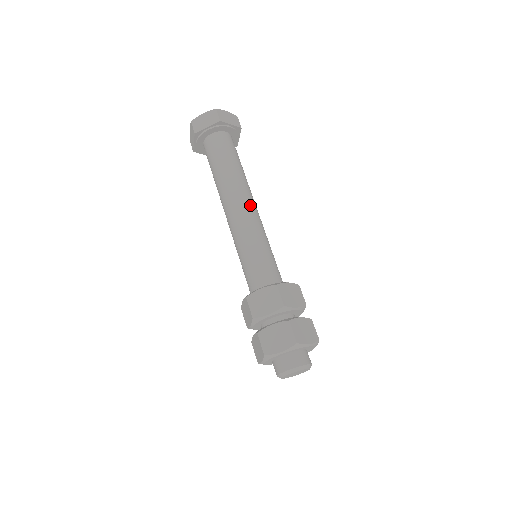
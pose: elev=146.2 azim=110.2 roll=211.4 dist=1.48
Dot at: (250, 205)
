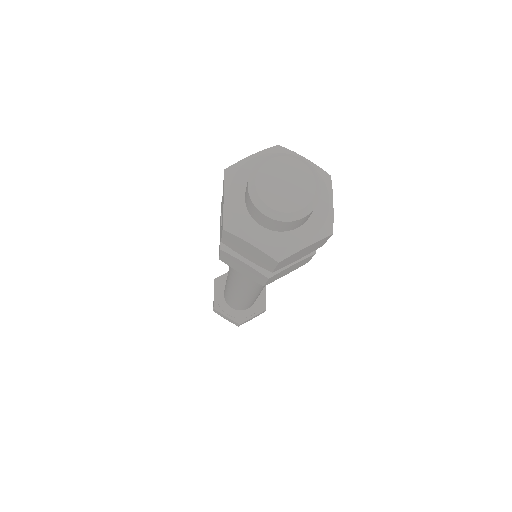
Dot at: occluded
